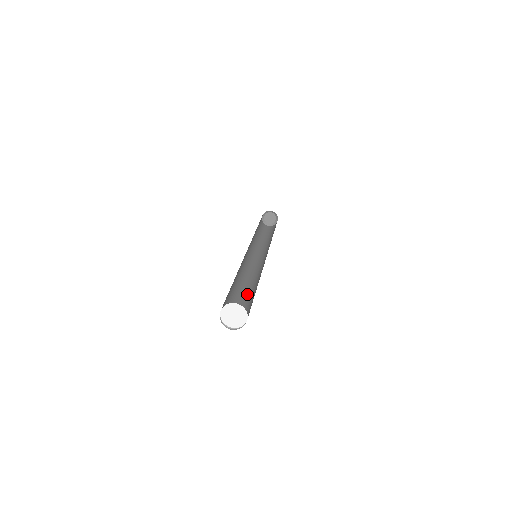
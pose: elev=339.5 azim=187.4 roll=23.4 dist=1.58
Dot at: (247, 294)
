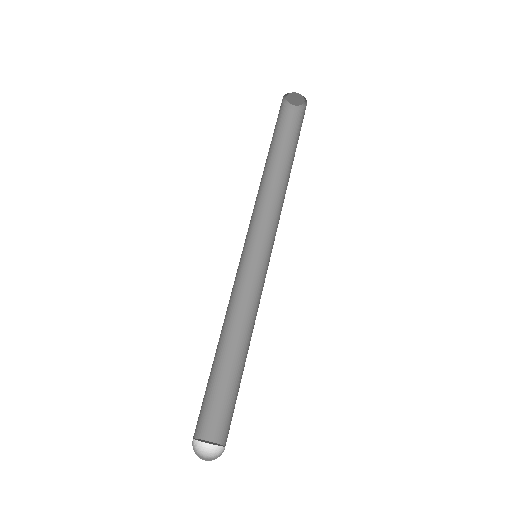
Dot at: (225, 349)
